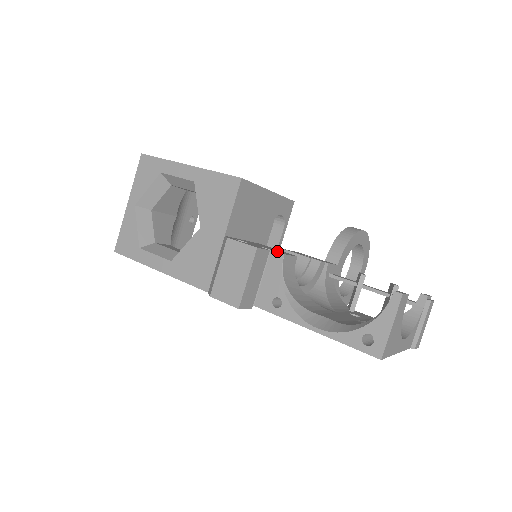
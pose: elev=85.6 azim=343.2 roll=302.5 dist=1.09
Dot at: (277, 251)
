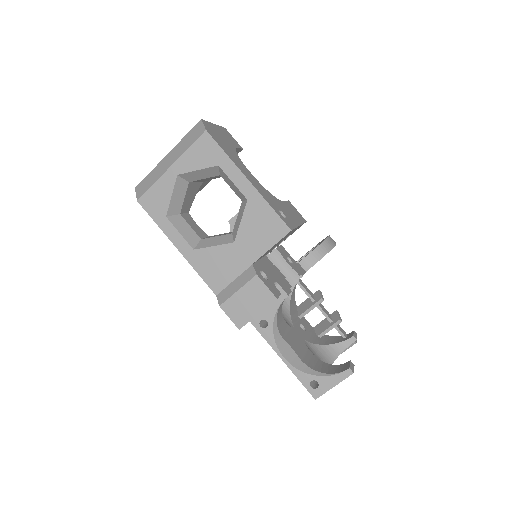
Dot at: (283, 287)
